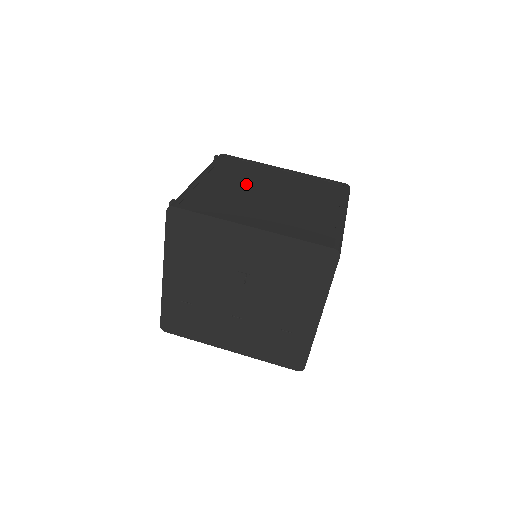
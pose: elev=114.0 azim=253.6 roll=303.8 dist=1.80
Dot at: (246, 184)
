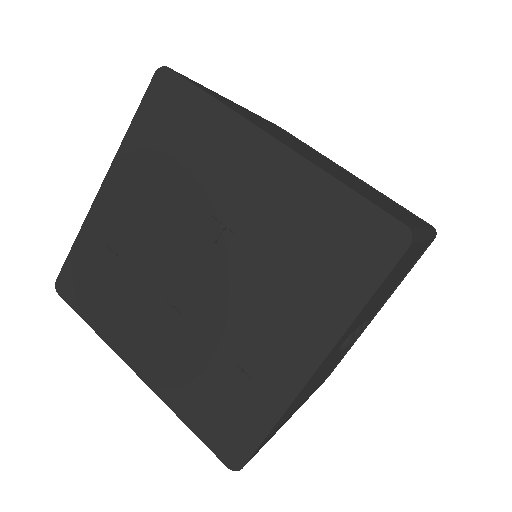
Dot at: (292, 140)
